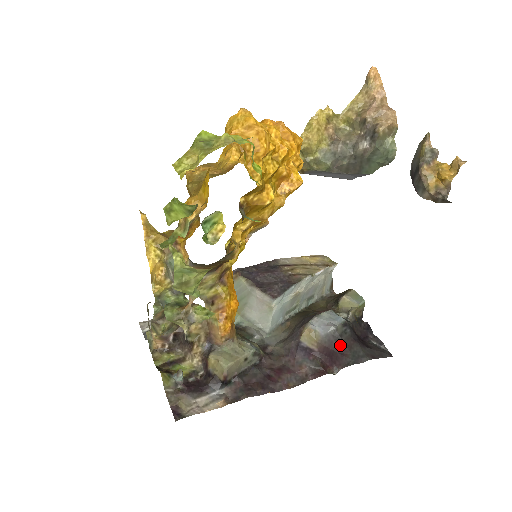
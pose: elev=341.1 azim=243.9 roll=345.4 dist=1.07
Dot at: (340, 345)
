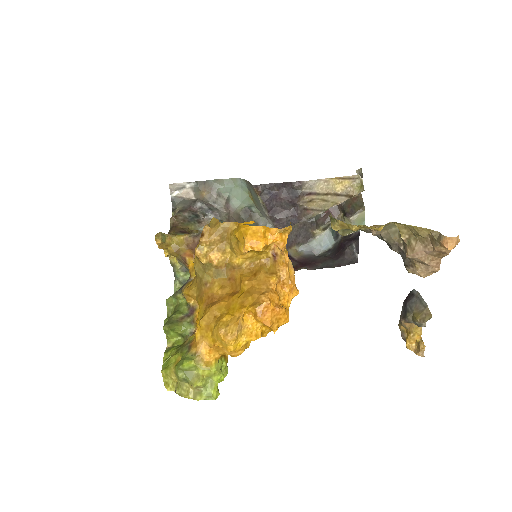
Dot at: (317, 259)
